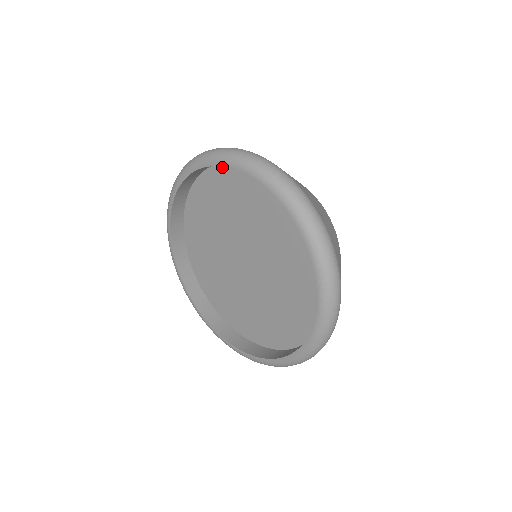
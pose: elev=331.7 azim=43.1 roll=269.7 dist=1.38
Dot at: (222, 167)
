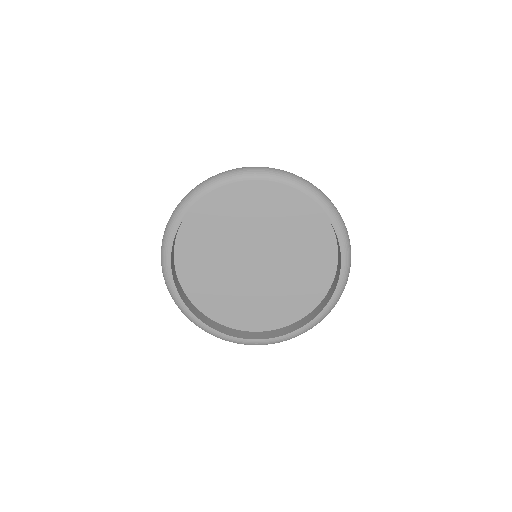
Dot at: (228, 186)
